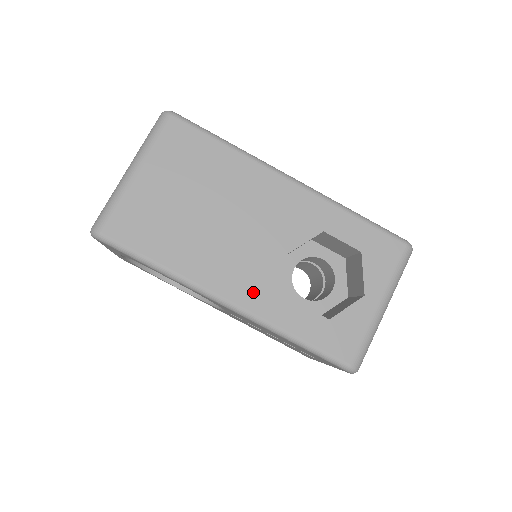
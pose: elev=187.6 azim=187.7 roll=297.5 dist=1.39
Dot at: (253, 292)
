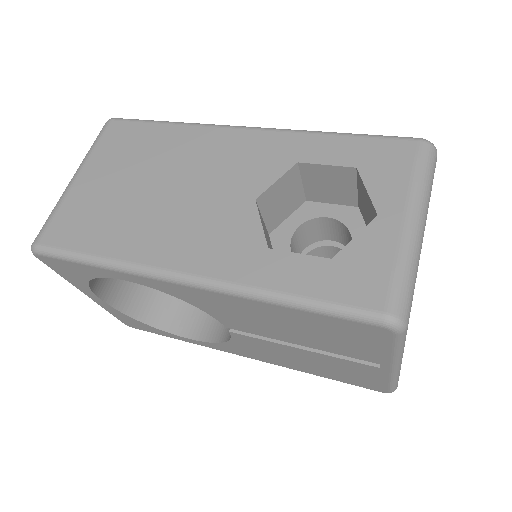
Dot at: (216, 254)
